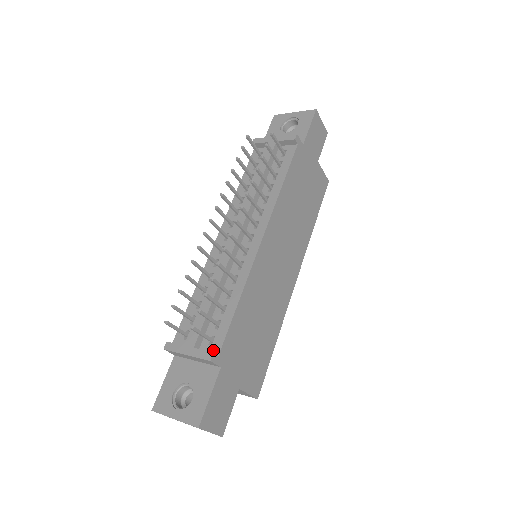
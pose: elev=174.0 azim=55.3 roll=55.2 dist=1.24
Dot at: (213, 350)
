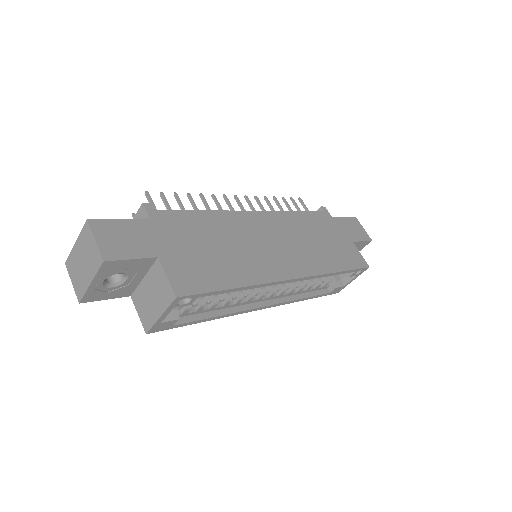
Dot at: occluded
